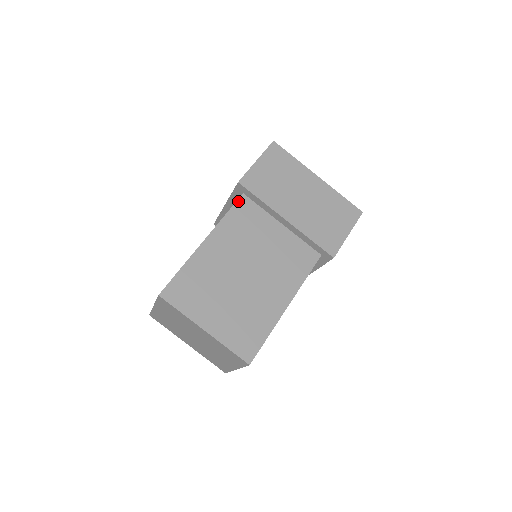
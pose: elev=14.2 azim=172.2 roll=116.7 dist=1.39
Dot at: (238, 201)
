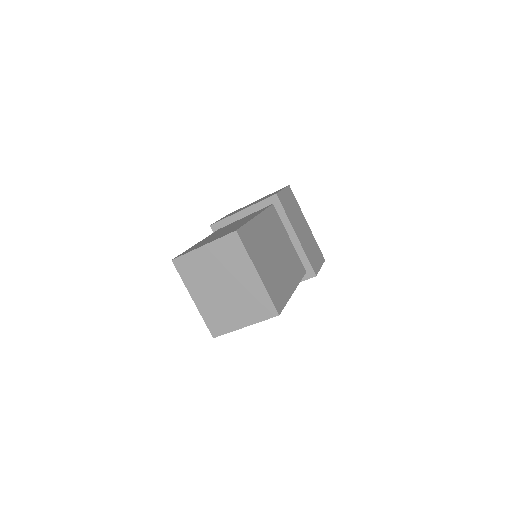
Dot at: (271, 206)
